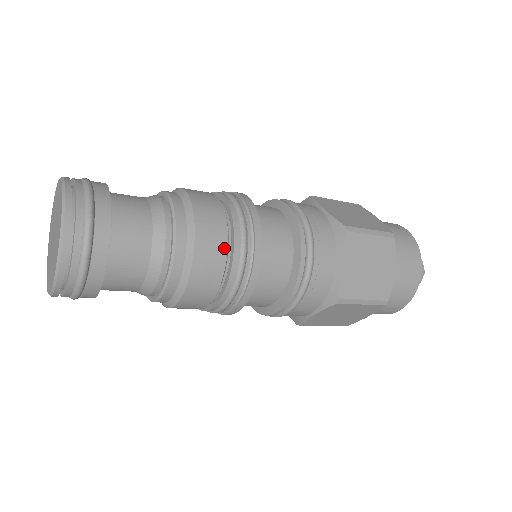
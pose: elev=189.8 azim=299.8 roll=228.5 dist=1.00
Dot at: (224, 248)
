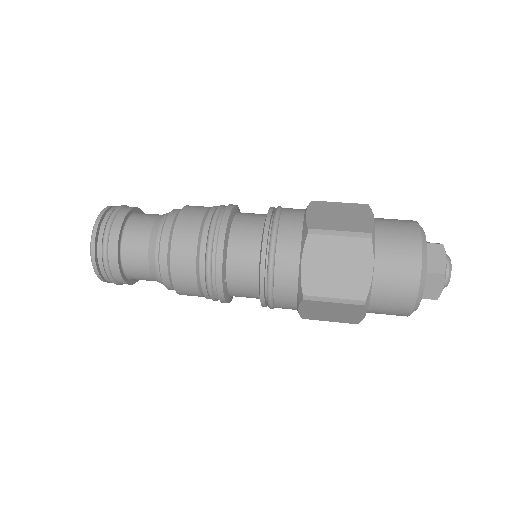
Dot at: (194, 251)
